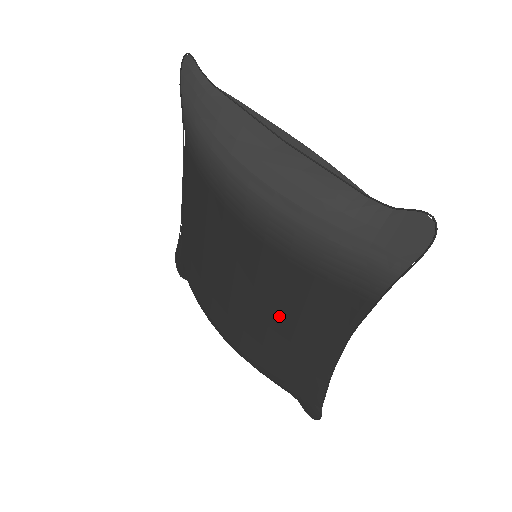
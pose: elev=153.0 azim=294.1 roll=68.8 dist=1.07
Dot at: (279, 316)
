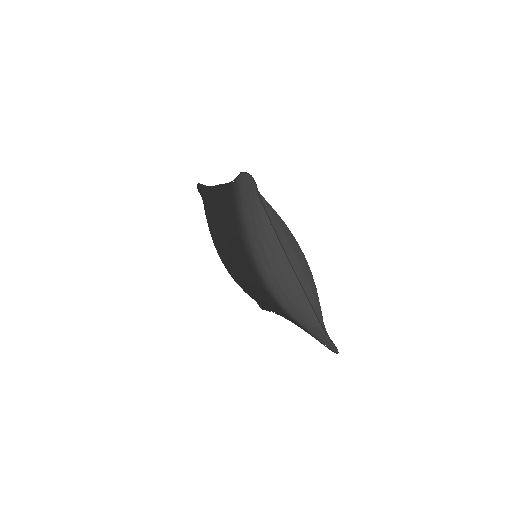
Dot at: (258, 295)
